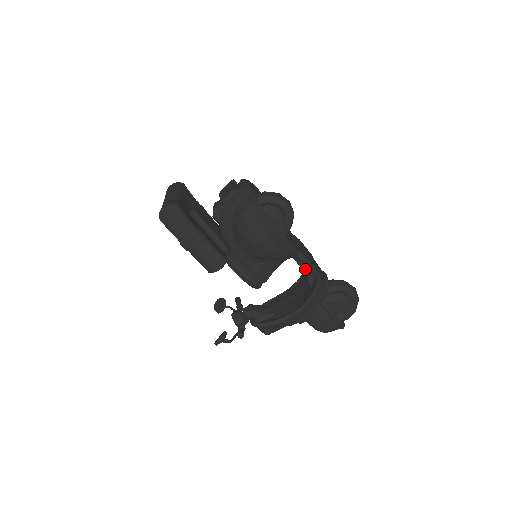
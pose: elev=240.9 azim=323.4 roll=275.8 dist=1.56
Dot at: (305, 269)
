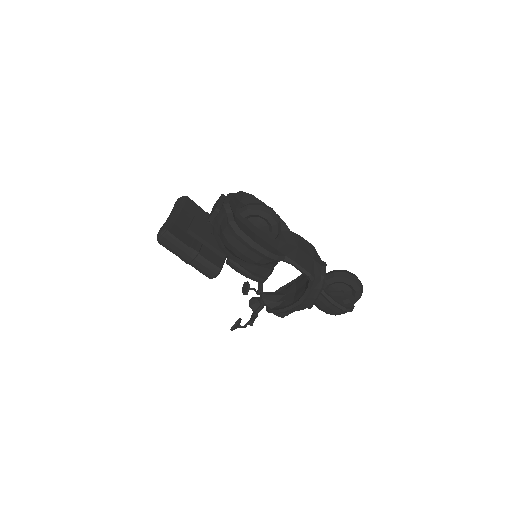
Dot at: occluded
